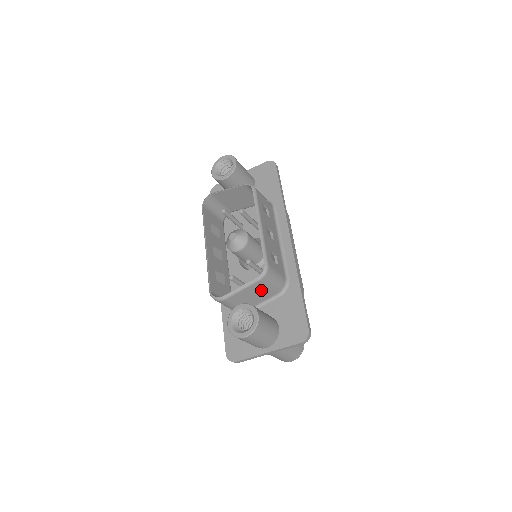
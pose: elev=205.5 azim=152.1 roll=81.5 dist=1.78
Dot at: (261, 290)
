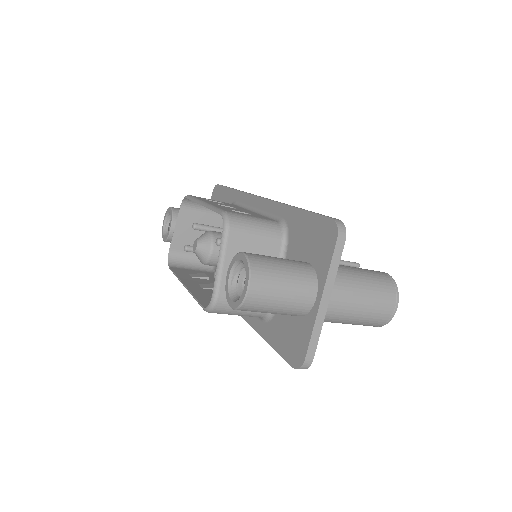
Dot at: (251, 248)
